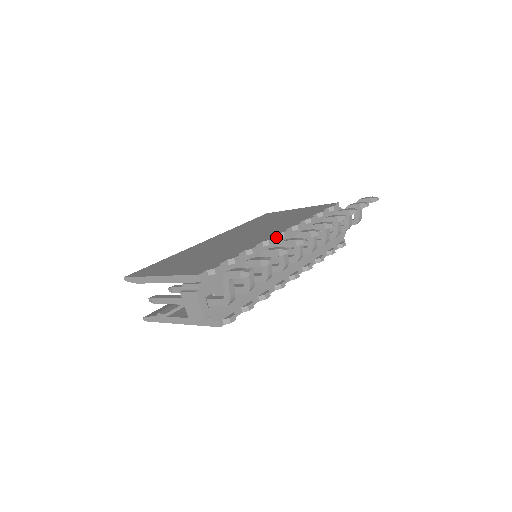
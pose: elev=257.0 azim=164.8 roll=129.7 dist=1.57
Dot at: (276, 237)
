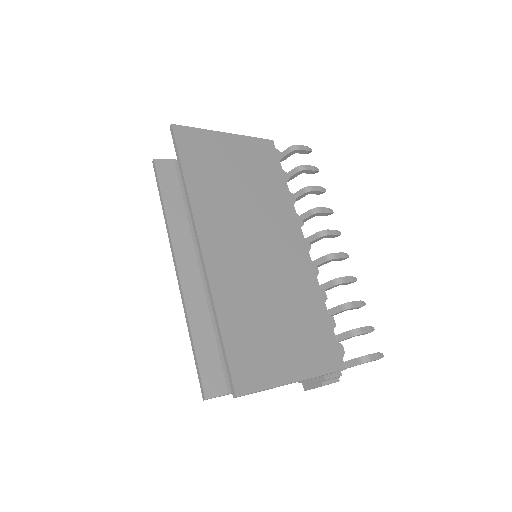
Dot at: (308, 256)
